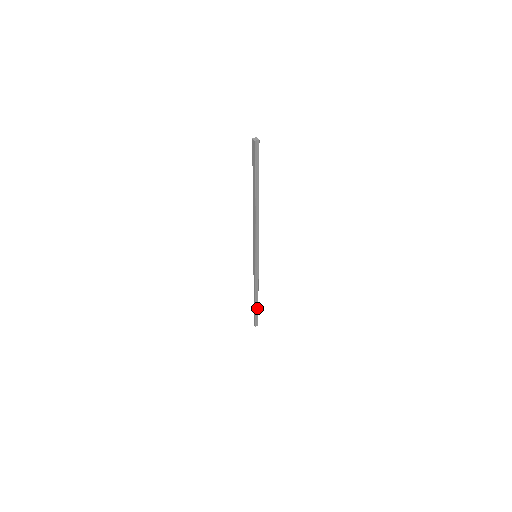
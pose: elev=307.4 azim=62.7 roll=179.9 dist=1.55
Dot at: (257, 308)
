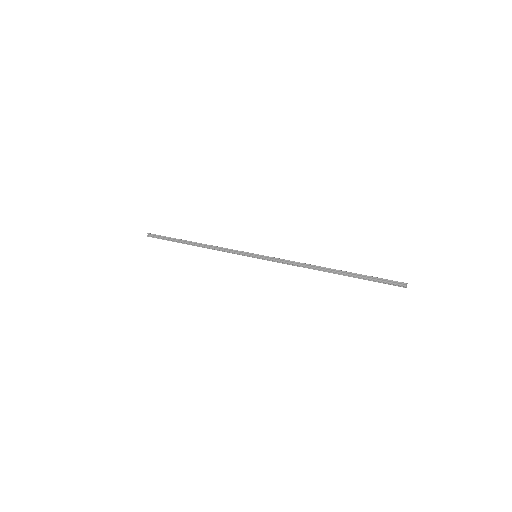
Dot at: (179, 240)
